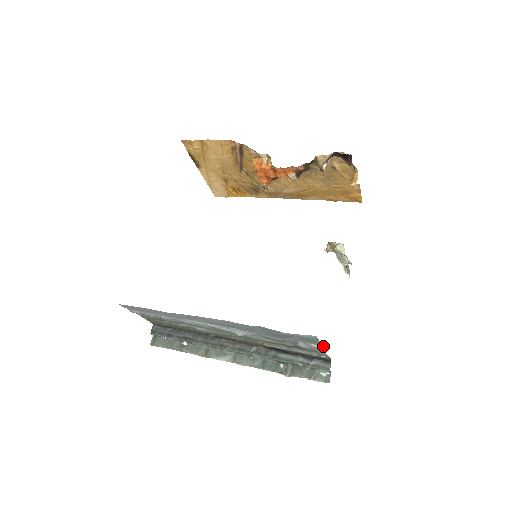
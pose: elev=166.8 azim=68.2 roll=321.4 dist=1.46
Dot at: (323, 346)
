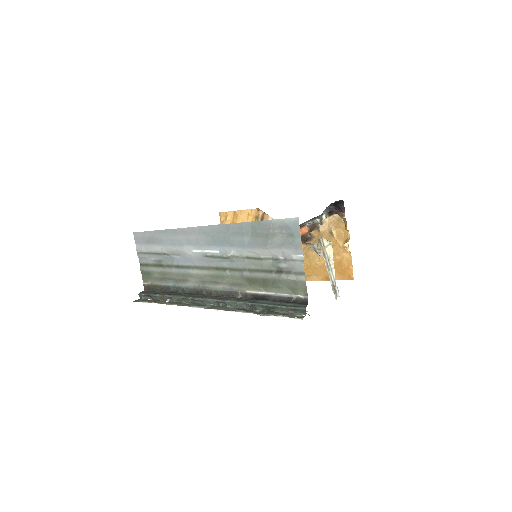
Dot at: (303, 257)
